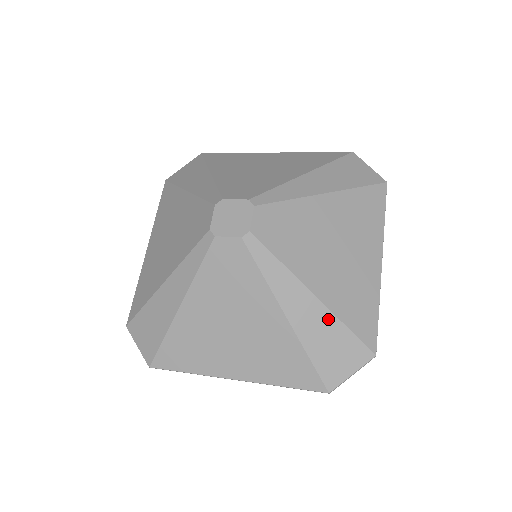
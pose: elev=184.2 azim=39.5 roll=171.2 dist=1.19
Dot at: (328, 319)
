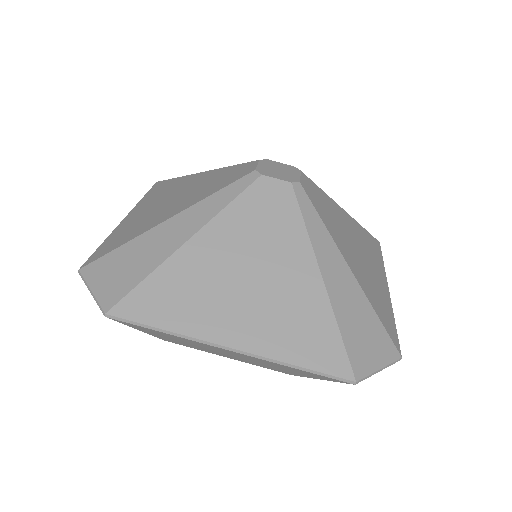
Dot at: (360, 297)
